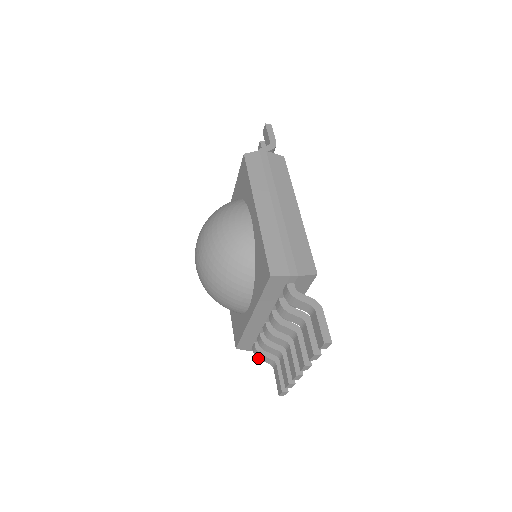
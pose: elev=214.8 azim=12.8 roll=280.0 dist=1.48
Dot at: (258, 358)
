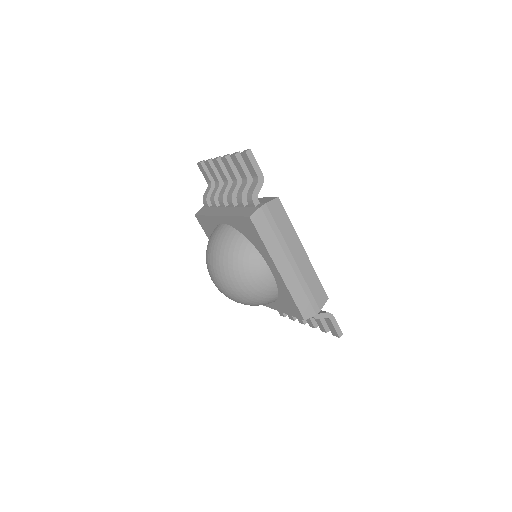
Dot at: occluded
